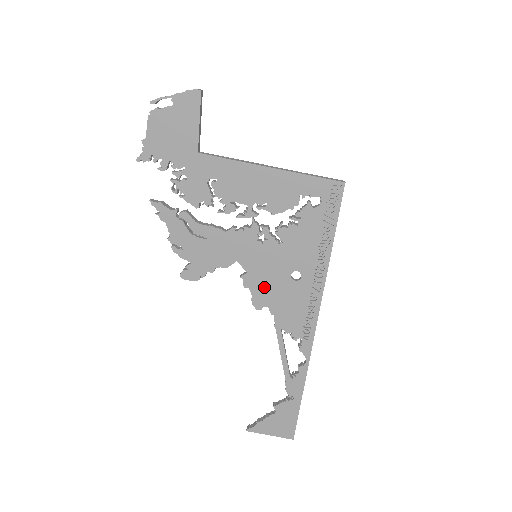
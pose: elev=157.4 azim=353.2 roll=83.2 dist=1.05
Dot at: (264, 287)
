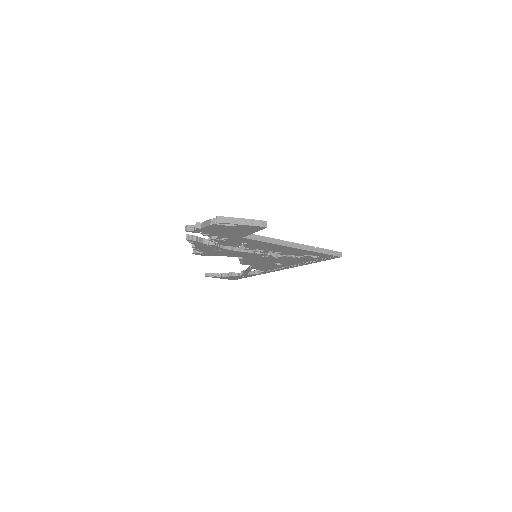
Dot at: (253, 262)
